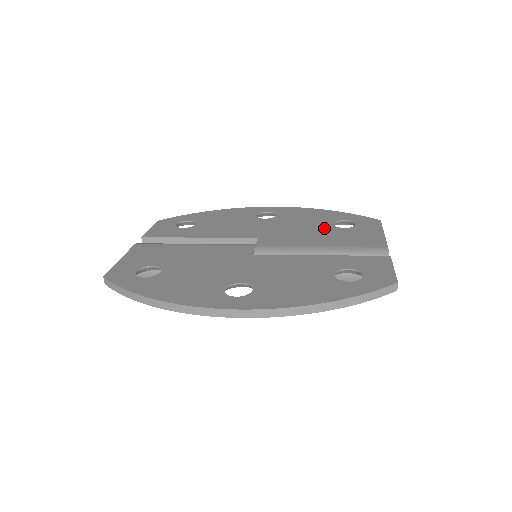
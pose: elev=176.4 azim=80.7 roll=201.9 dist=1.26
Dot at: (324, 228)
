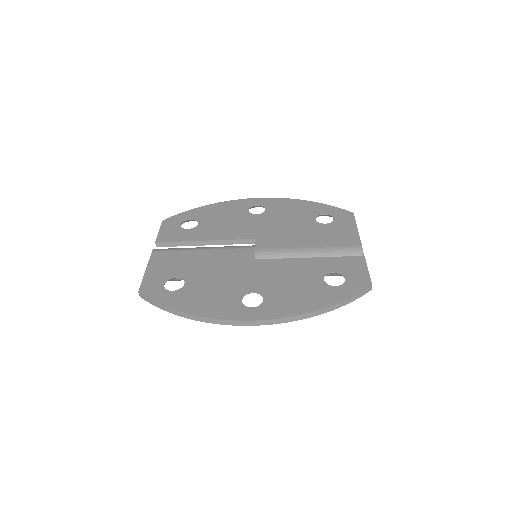
Dot at: (308, 225)
